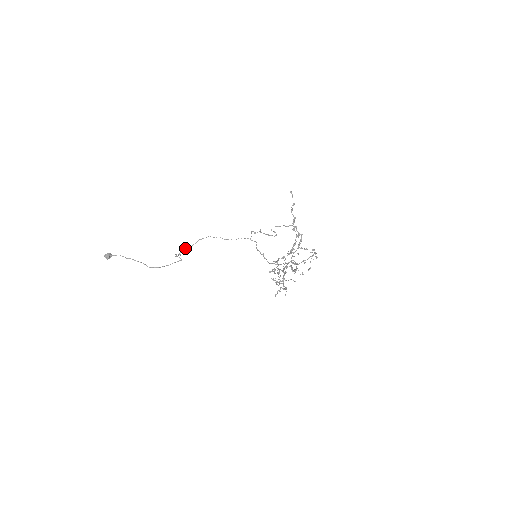
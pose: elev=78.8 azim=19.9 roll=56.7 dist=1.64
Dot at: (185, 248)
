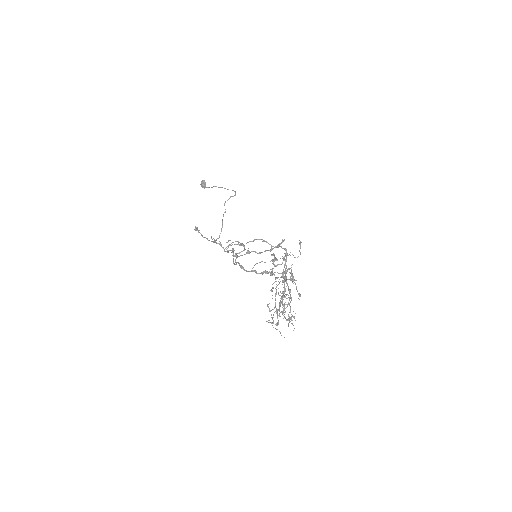
Dot at: occluded
